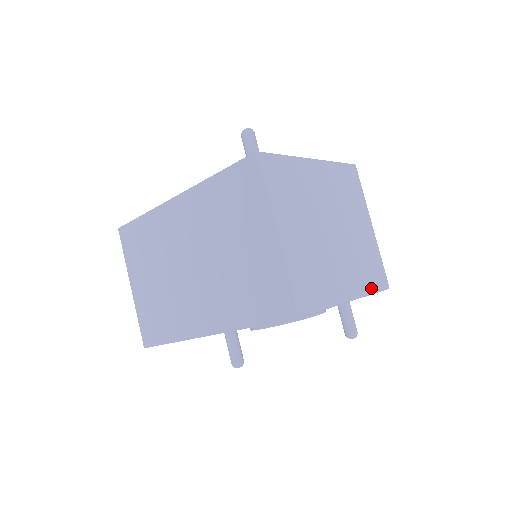
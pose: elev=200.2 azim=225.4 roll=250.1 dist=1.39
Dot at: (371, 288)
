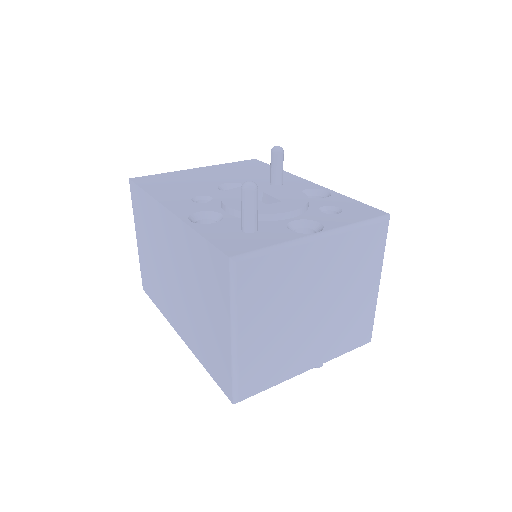
Dot at: (342, 352)
